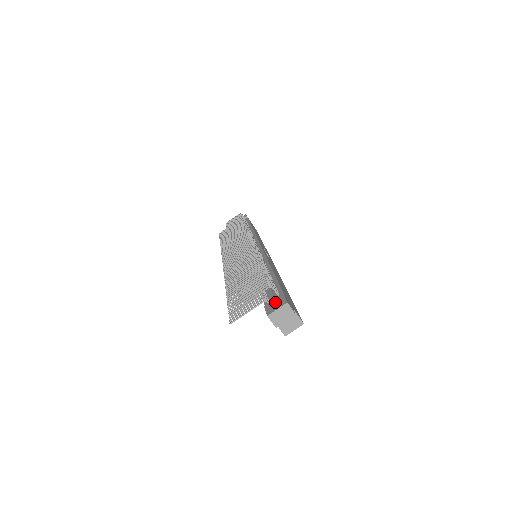
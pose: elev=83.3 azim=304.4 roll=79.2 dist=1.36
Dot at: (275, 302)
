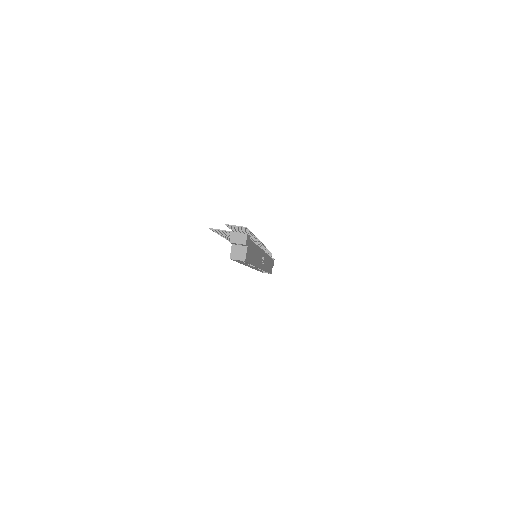
Dot at: occluded
